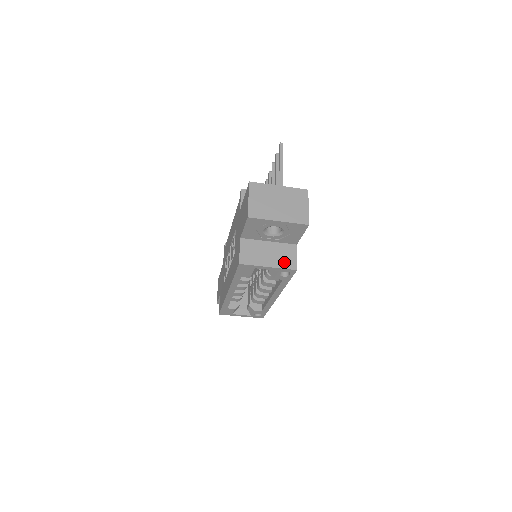
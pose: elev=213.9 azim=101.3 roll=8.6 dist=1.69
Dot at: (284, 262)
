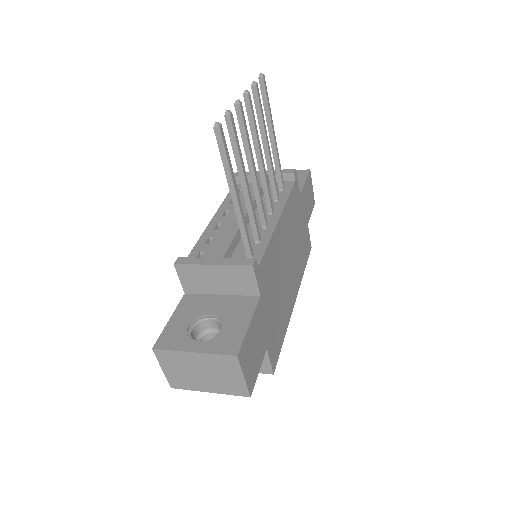
Dot at: occluded
